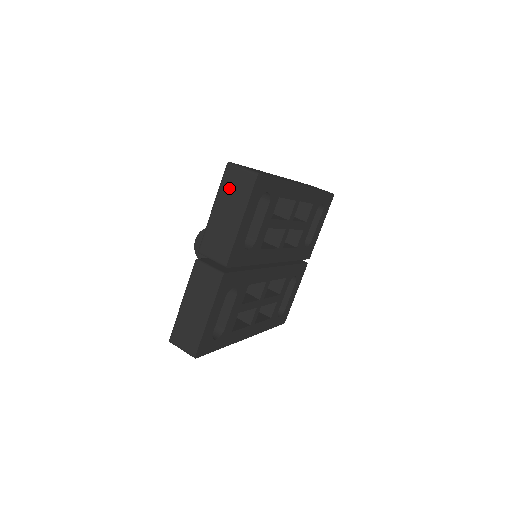
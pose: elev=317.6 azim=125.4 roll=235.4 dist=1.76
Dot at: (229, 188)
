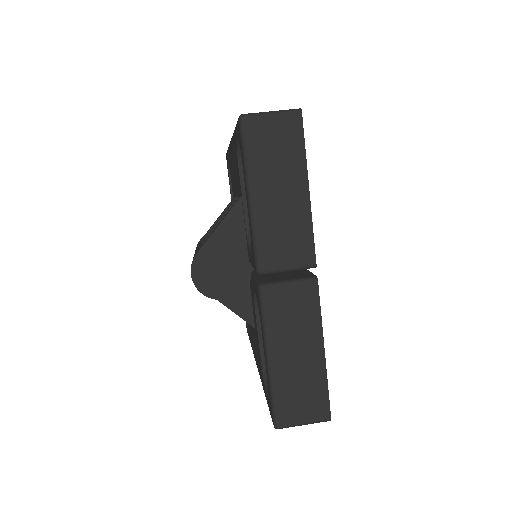
Dot at: (264, 152)
